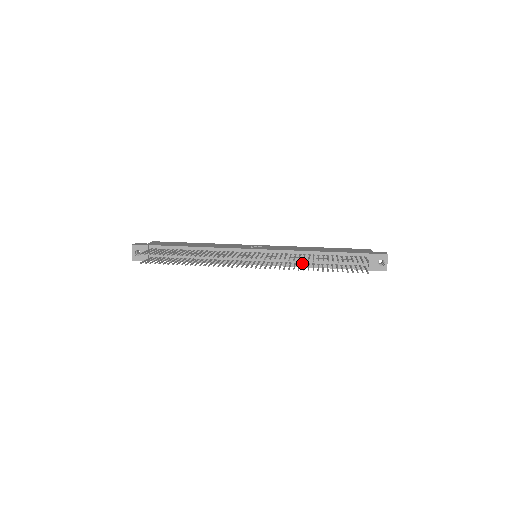
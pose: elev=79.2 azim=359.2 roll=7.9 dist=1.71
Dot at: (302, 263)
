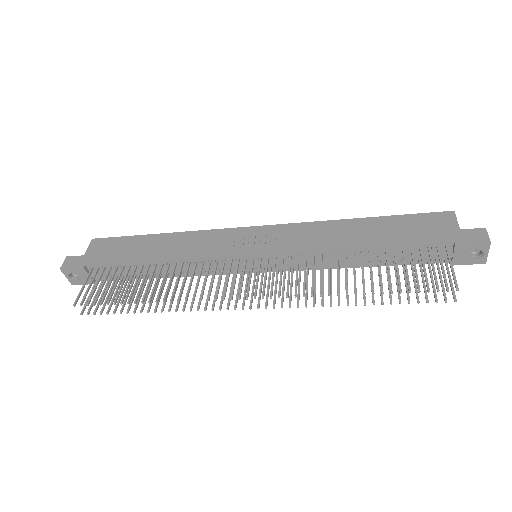
Dot at: (334, 264)
